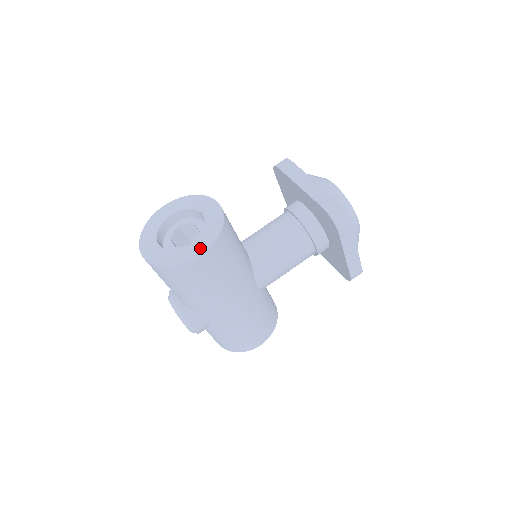
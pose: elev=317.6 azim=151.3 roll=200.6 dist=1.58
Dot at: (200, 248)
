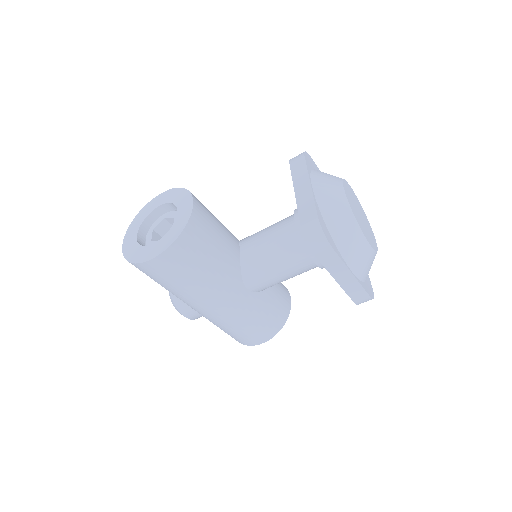
Dot at: (157, 250)
